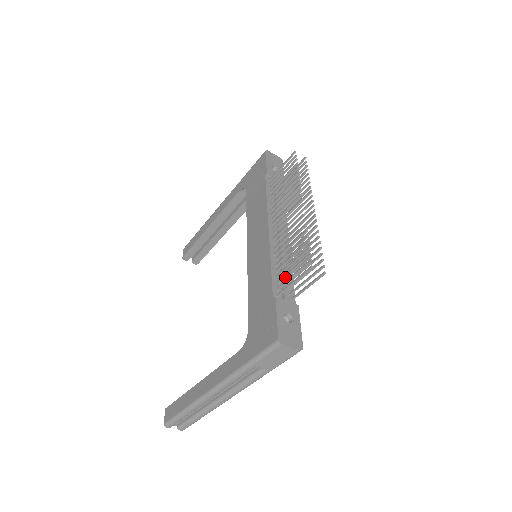
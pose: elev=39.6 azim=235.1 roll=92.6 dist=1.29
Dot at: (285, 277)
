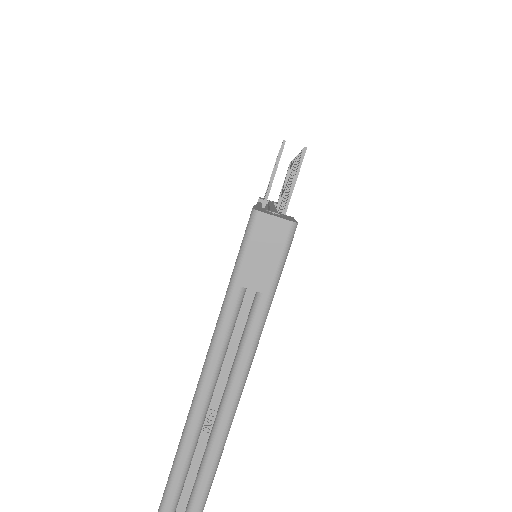
Dot at: (273, 209)
